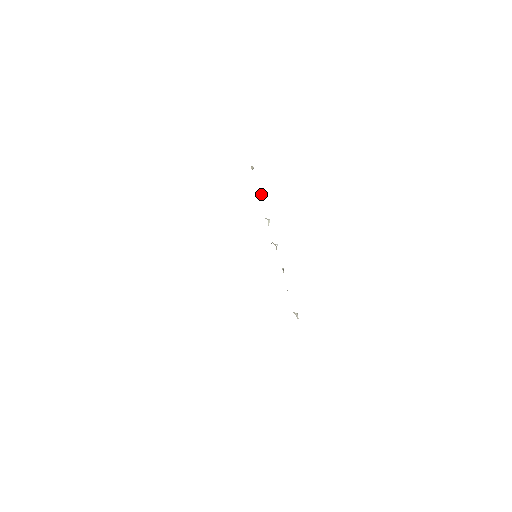
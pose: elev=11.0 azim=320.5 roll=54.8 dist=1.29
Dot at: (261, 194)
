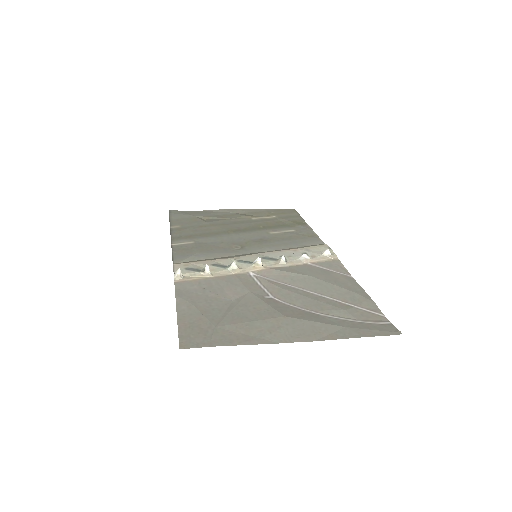
Dot at: (206, 268)
